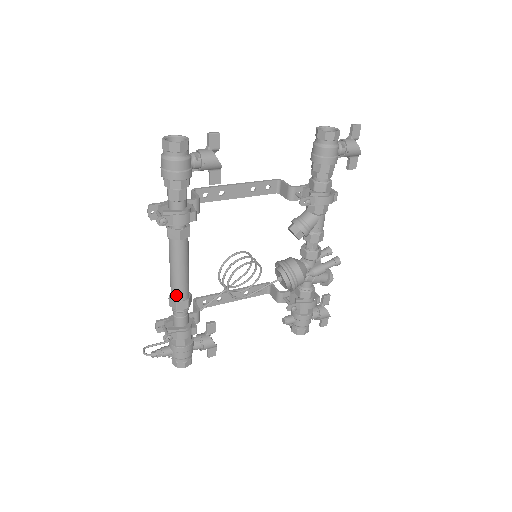
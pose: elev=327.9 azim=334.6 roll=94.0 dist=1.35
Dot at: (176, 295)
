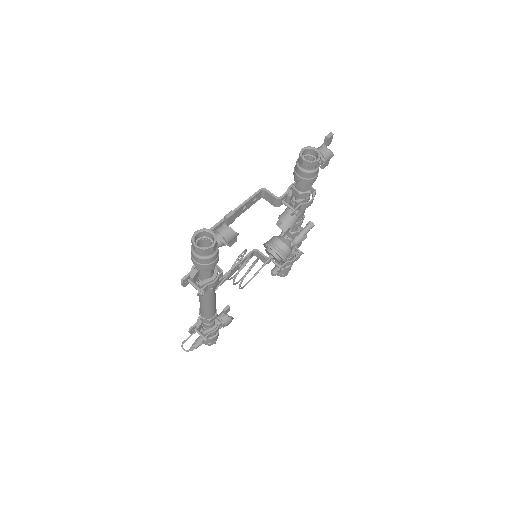
Dot at: (208, 316)
